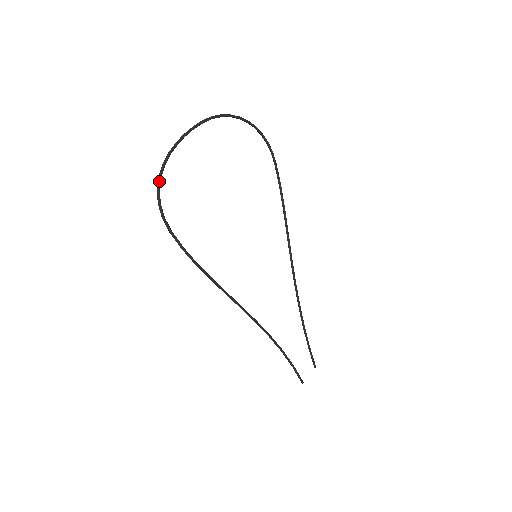
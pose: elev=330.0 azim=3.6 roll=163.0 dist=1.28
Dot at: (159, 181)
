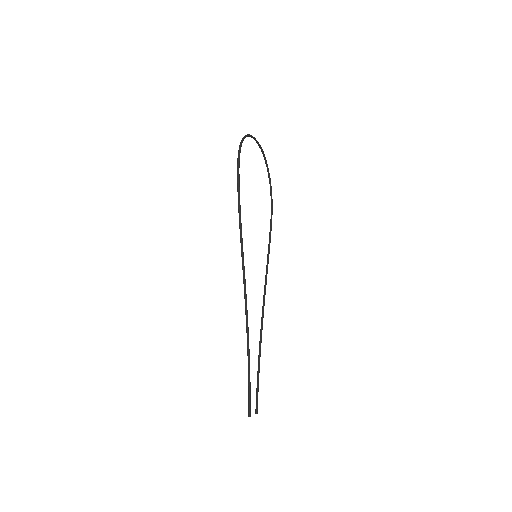
Dot at: (243, 138)
